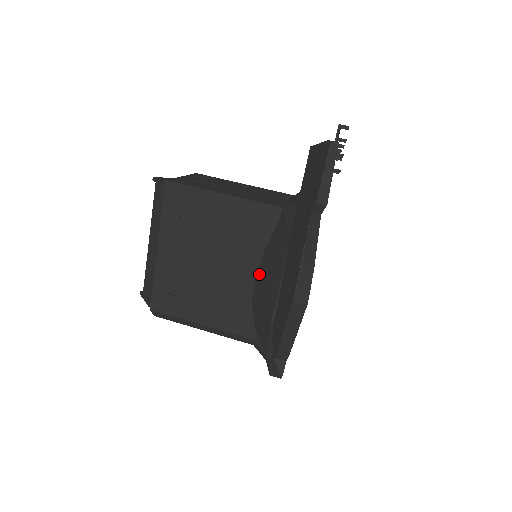
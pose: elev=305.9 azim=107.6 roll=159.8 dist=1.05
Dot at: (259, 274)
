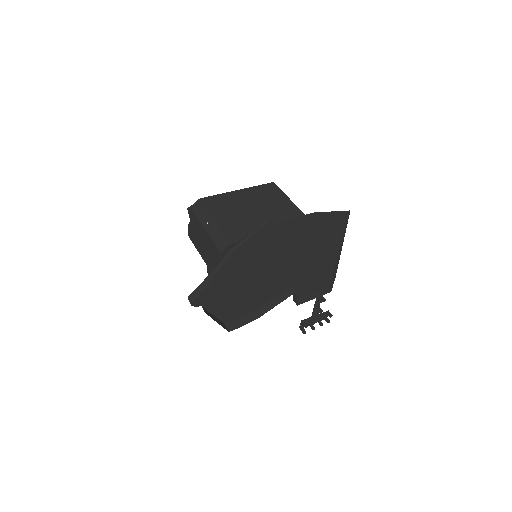
Dot at: occluded
